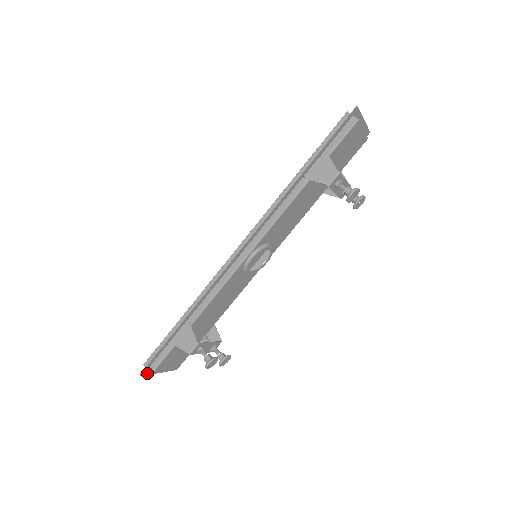
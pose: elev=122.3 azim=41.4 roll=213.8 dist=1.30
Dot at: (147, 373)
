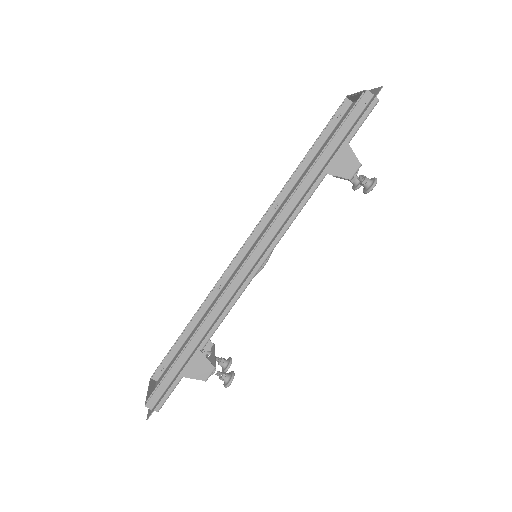
Dot at: (149, 411)
